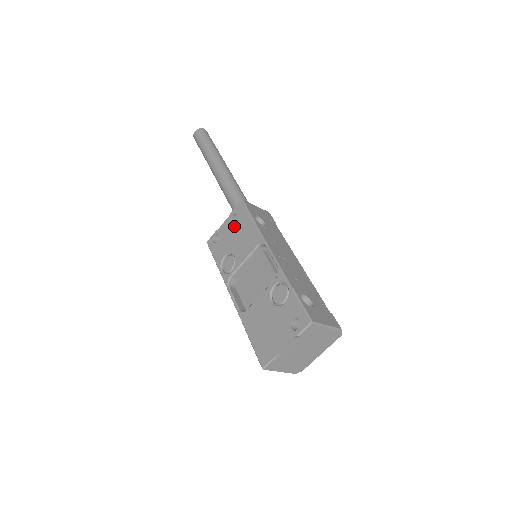
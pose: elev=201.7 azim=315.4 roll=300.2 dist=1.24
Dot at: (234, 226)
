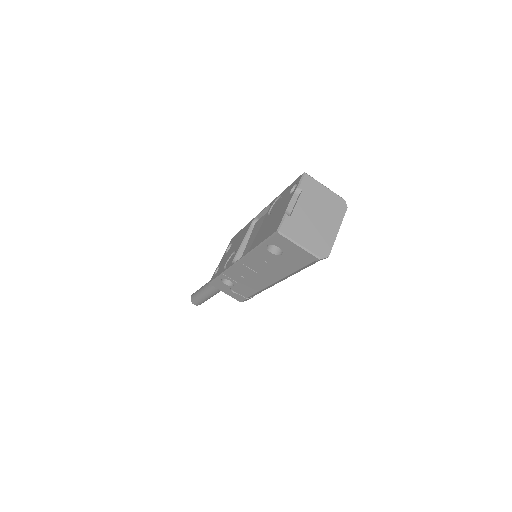
Dot at: (230, 248)
